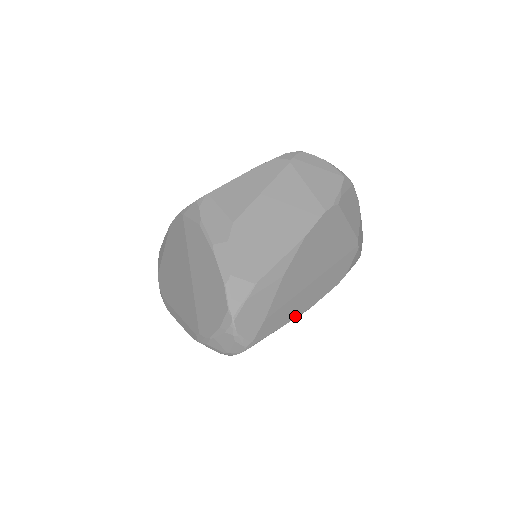
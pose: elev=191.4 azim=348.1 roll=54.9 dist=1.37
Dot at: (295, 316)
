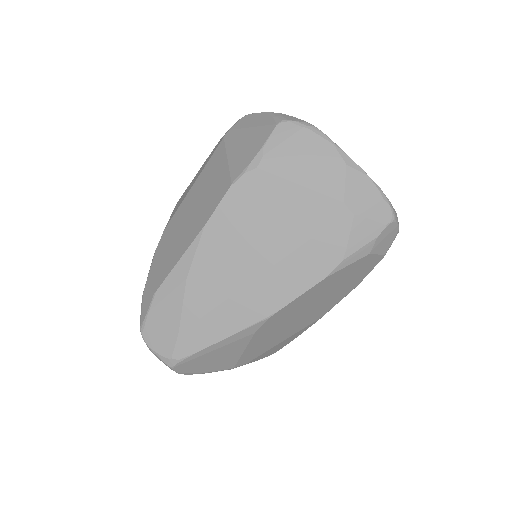
Dot at: (241, 327)
